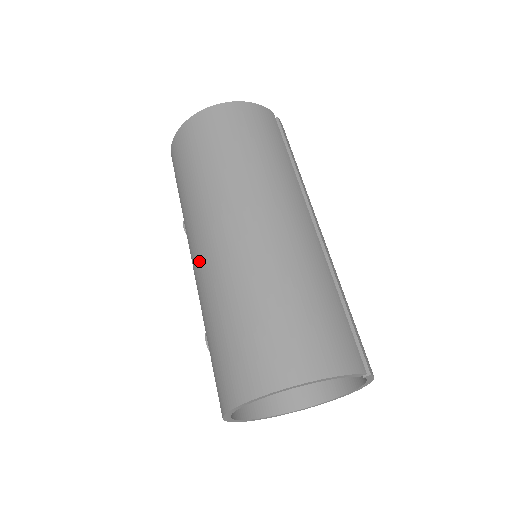
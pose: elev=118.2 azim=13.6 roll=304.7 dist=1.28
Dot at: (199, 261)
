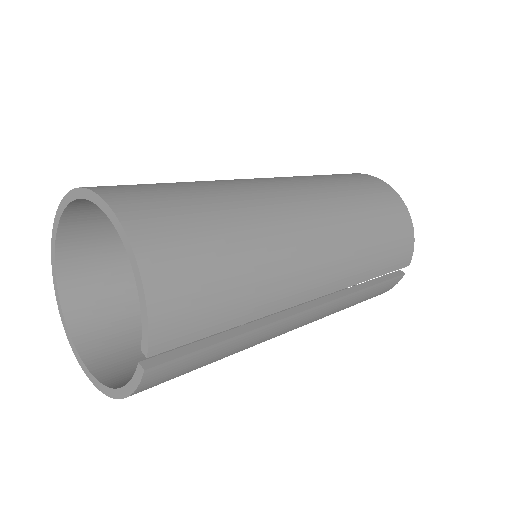
Dot at: occluded
